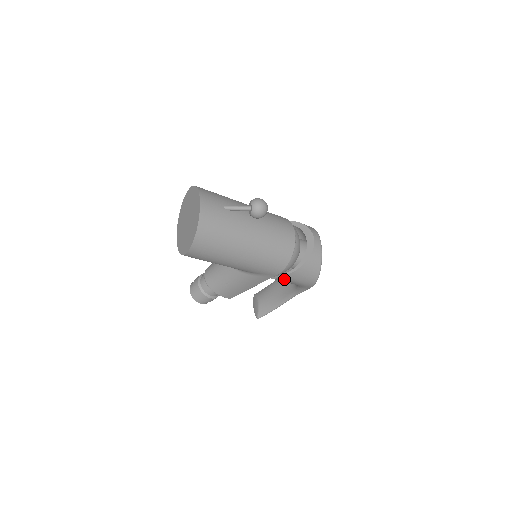
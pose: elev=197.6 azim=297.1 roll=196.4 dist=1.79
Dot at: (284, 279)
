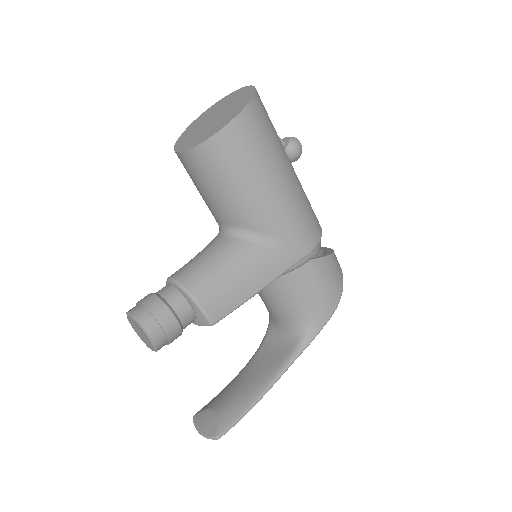
Dot at: (310, 272)
